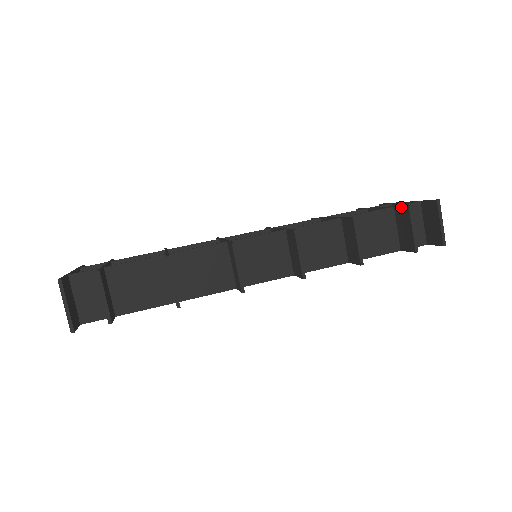
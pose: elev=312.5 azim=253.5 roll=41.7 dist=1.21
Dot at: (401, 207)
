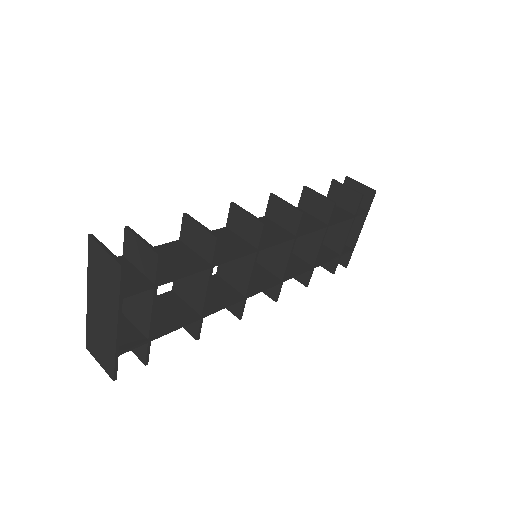
Dot at: (329, 189)
